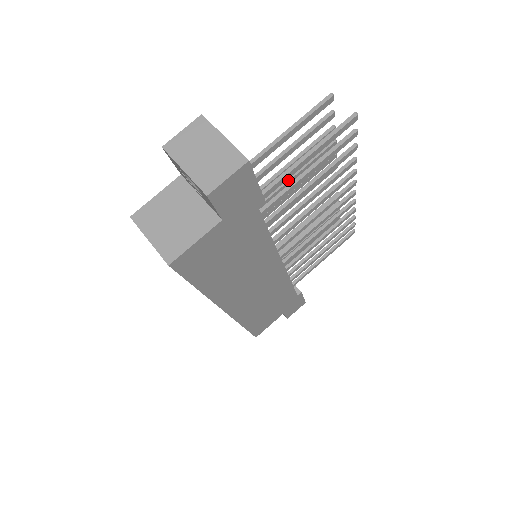
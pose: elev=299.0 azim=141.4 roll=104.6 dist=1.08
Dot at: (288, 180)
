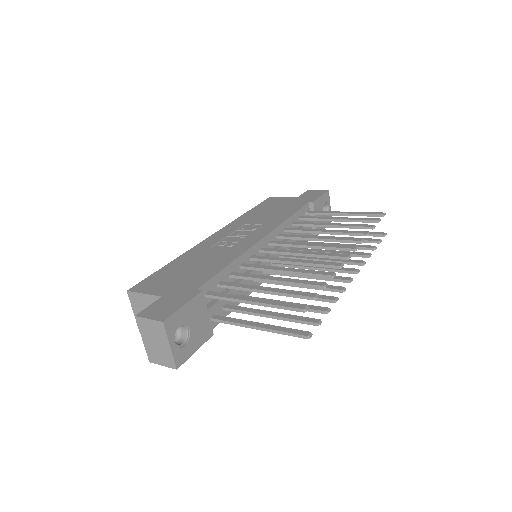
Dot at: (279, 272)
